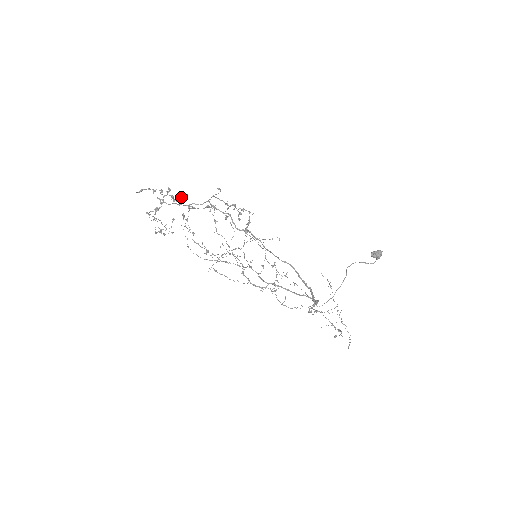
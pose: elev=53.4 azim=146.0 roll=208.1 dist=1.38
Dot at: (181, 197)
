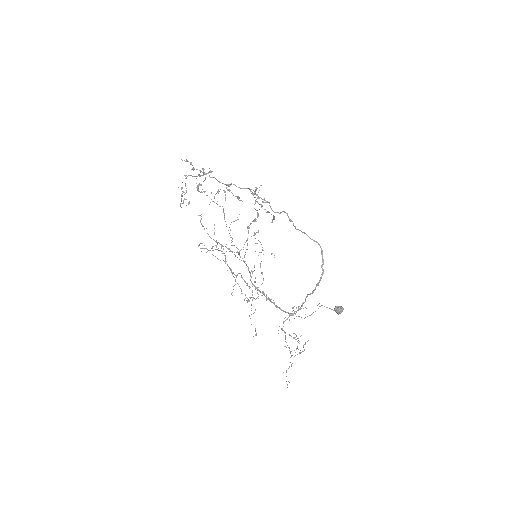
Dot at: (204, 191)
